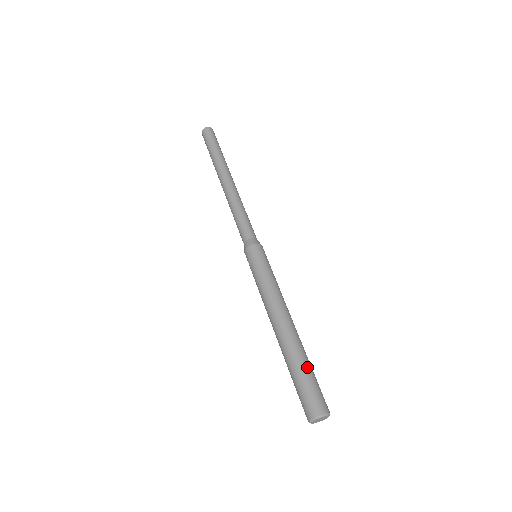
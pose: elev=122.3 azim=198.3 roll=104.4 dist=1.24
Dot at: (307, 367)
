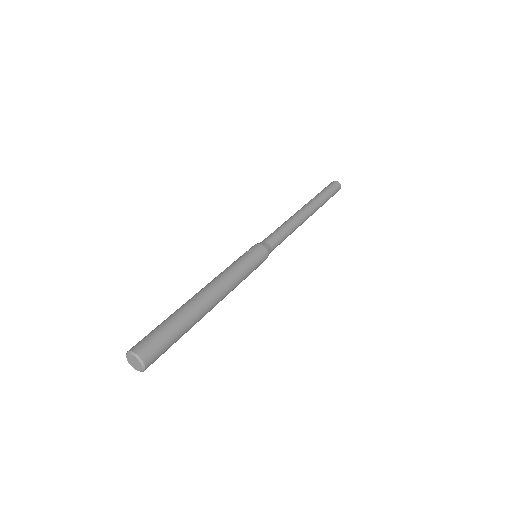
Dot at: (181, 332)
